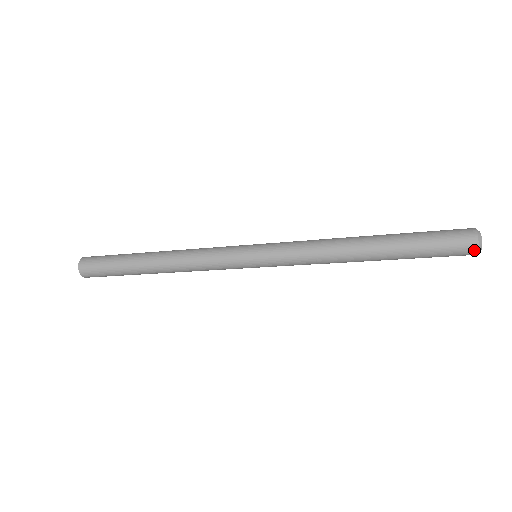
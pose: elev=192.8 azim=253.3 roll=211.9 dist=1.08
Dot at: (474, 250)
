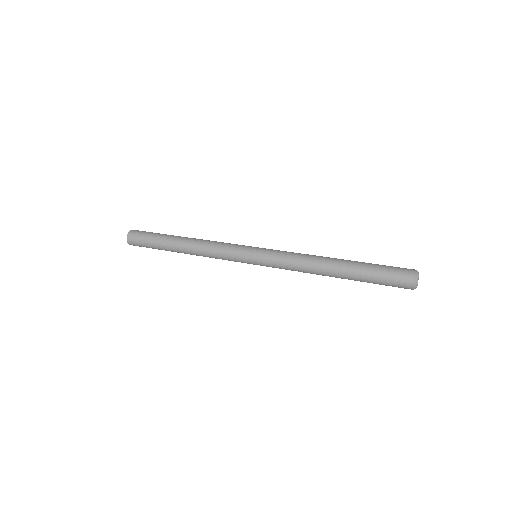
Dot at: (411, 283)
